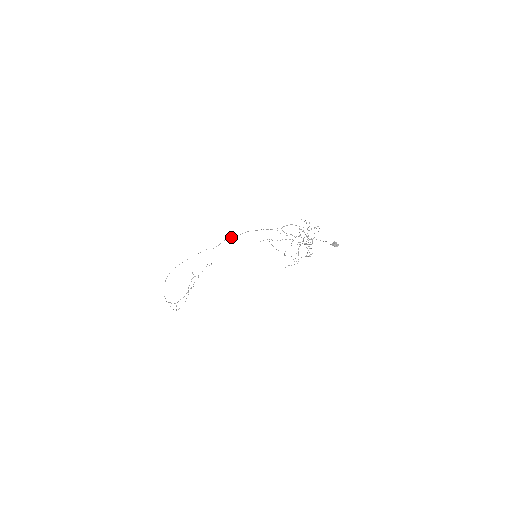
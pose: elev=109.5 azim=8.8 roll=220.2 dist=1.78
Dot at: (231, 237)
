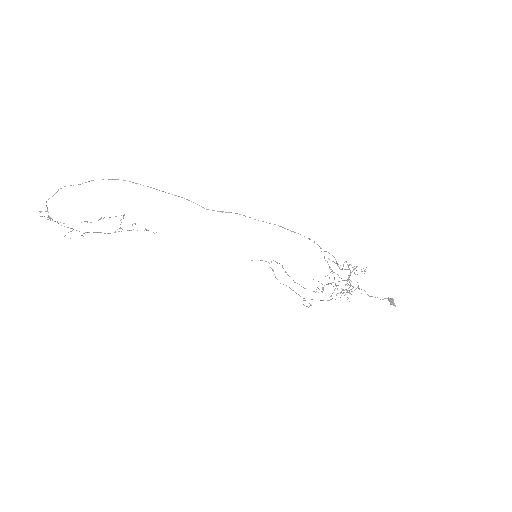
Dot at: occluded
